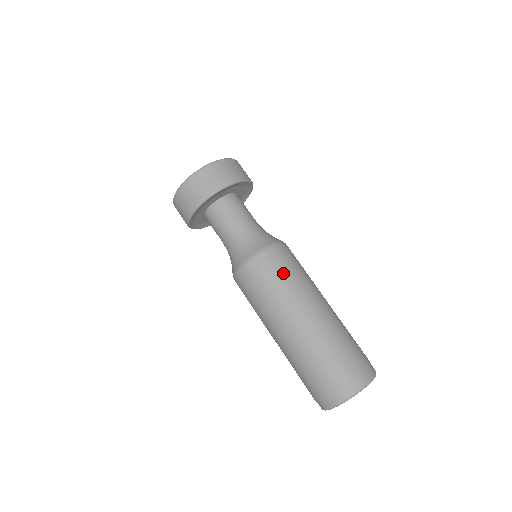
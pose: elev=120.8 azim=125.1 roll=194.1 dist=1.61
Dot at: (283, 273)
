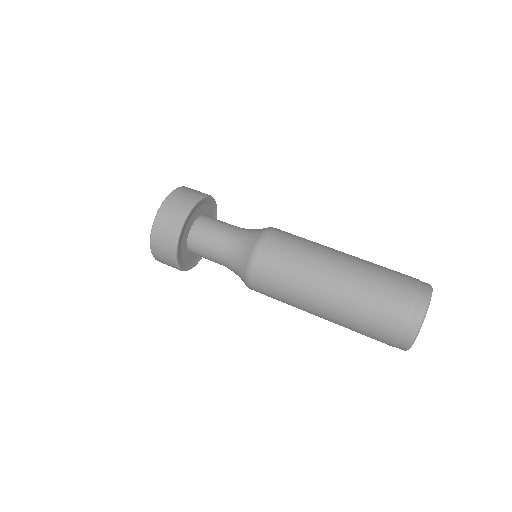
Dot at: (283, 264)
